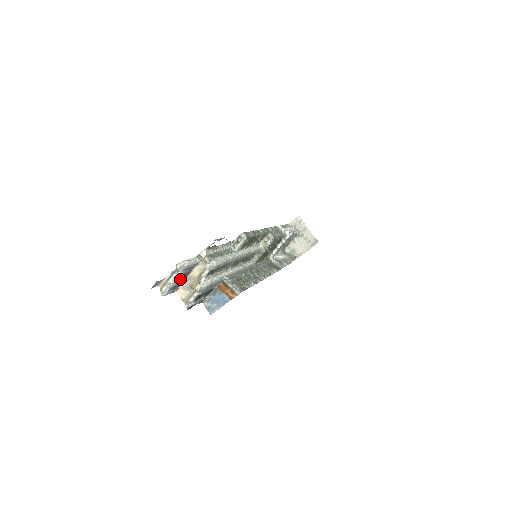
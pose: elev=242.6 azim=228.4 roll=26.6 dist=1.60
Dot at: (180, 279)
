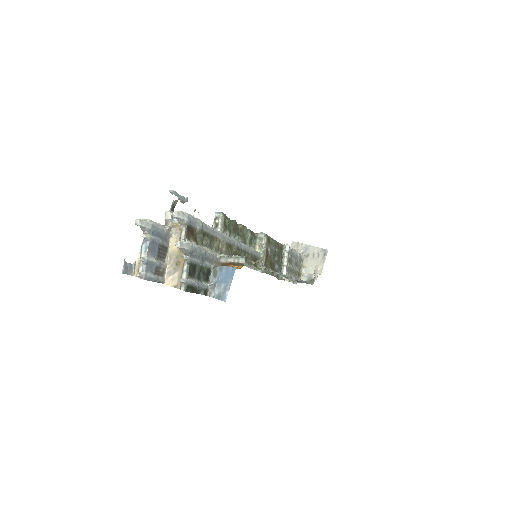
Dot at: (156, 255)
